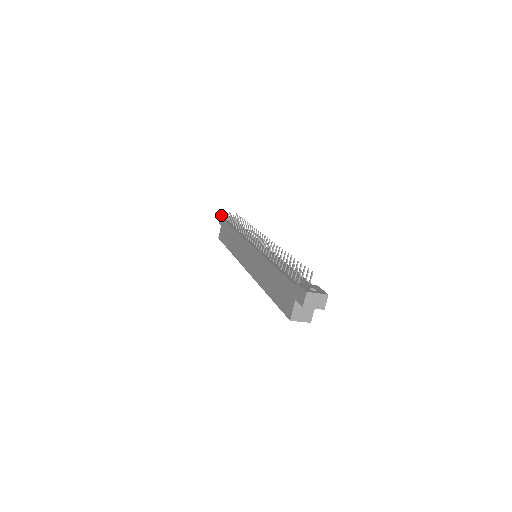
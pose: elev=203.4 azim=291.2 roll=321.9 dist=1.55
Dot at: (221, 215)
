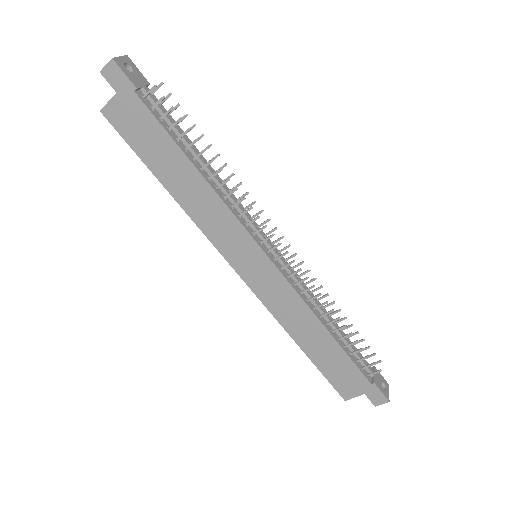
Dot at: (119, 66)
